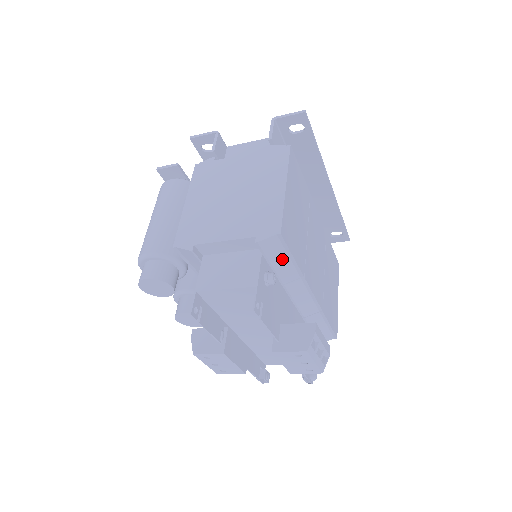
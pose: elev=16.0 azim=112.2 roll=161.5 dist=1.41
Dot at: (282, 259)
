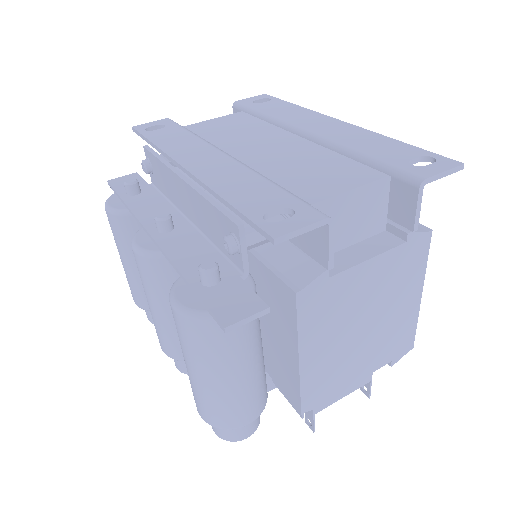
Dot at: occluded
